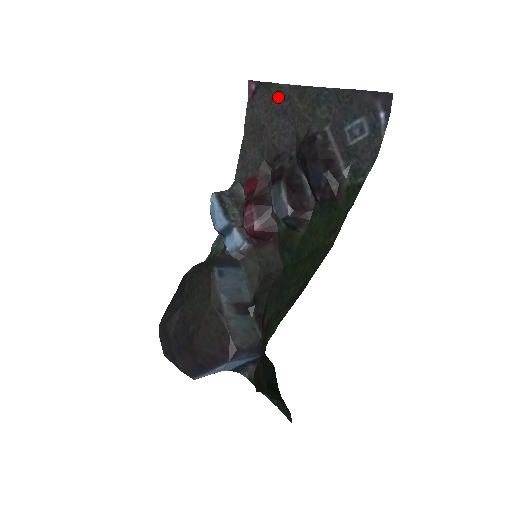
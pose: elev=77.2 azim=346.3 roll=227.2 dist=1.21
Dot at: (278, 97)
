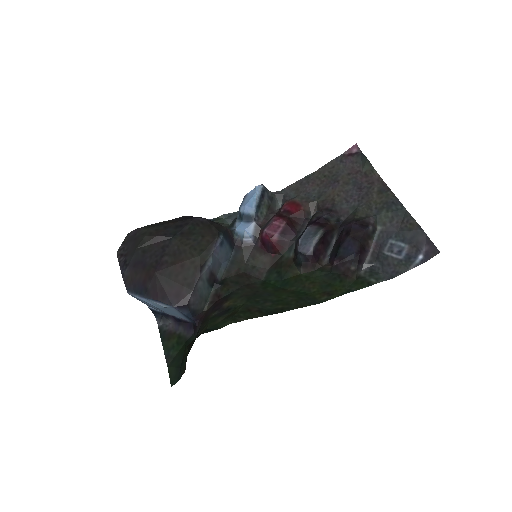
Dot at: (365, 175)
